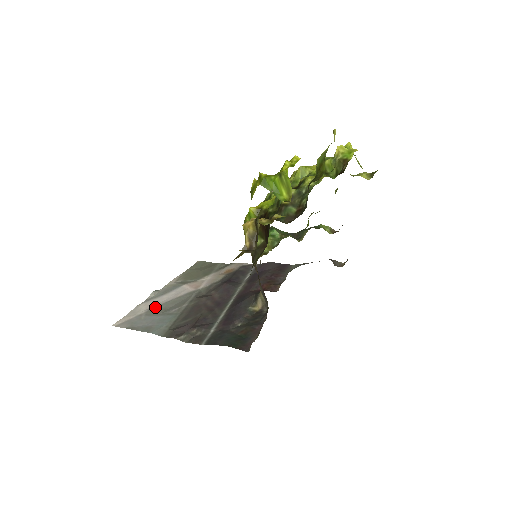
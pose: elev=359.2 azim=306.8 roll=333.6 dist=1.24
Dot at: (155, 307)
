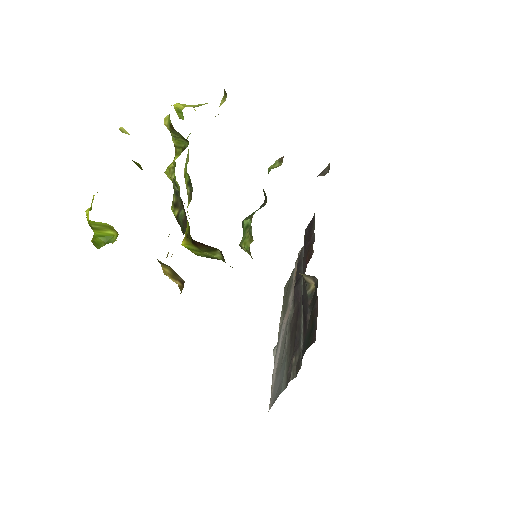
Dot at: (277, 365)
